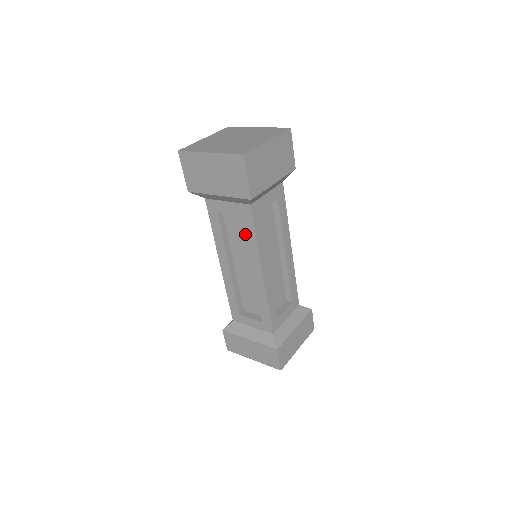
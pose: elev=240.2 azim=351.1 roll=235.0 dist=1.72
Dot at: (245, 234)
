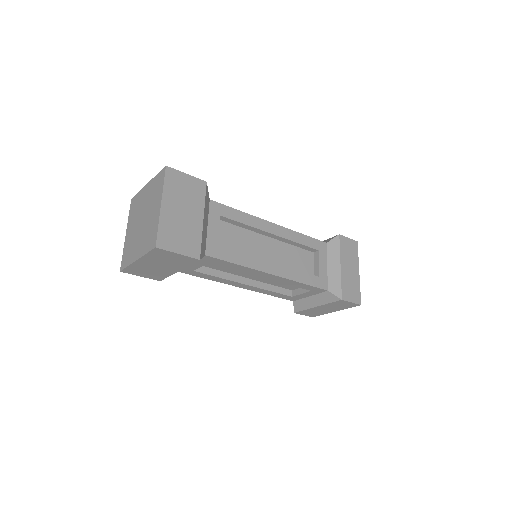
Dot at: occluded
